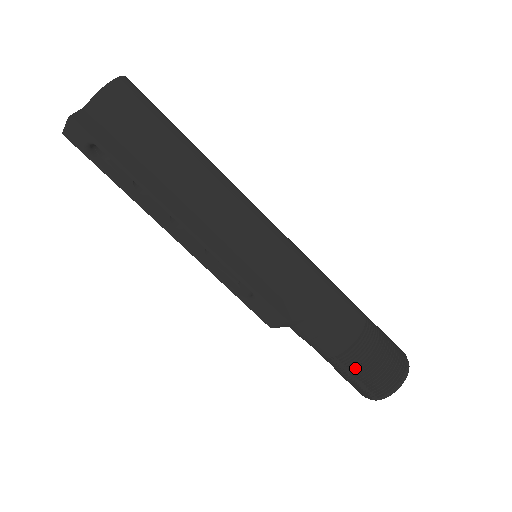
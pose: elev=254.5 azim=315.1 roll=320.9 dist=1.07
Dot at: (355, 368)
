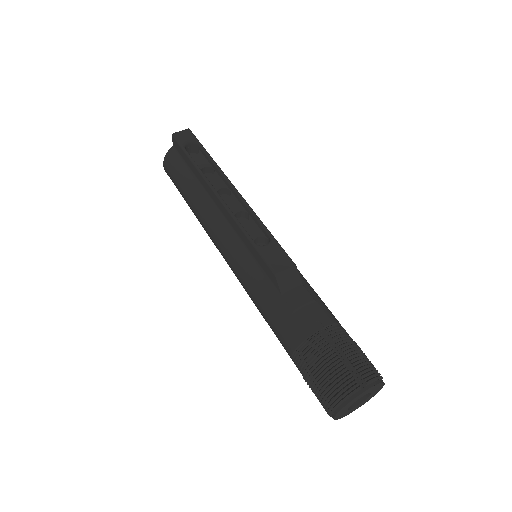
Dot at: (343, 343)
